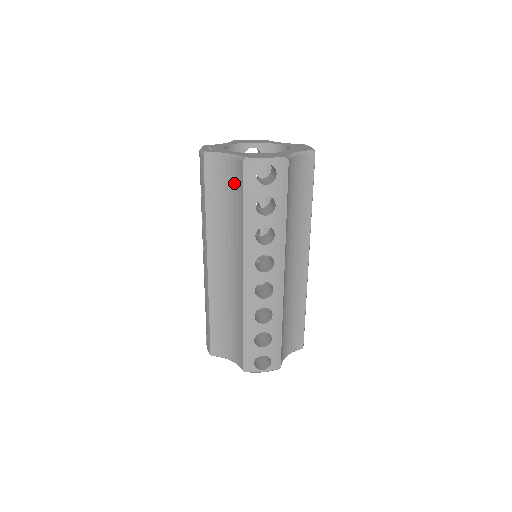
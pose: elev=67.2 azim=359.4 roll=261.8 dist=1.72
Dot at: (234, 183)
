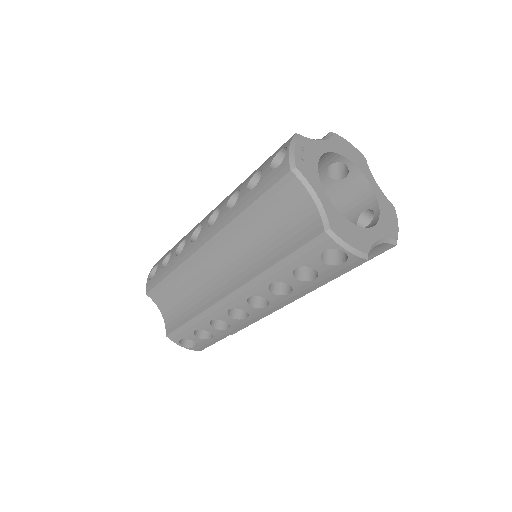
Dot at: (296, 227)
